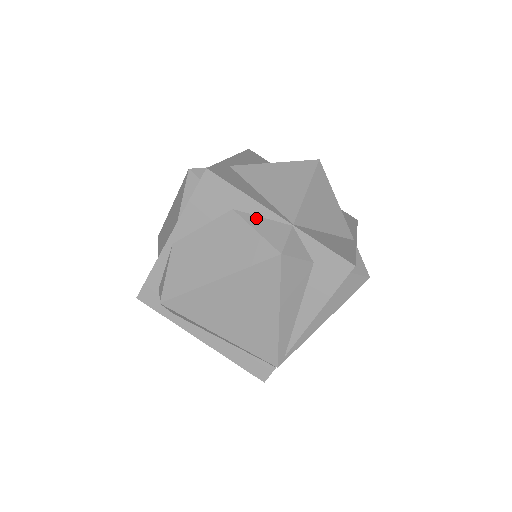
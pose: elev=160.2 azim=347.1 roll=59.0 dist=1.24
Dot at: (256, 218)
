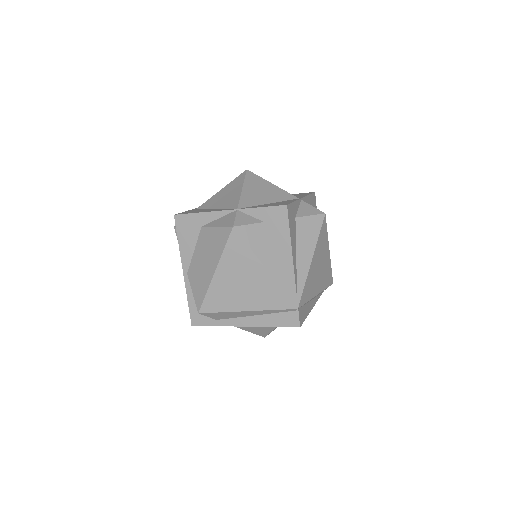
Dot at: (215, 221)
